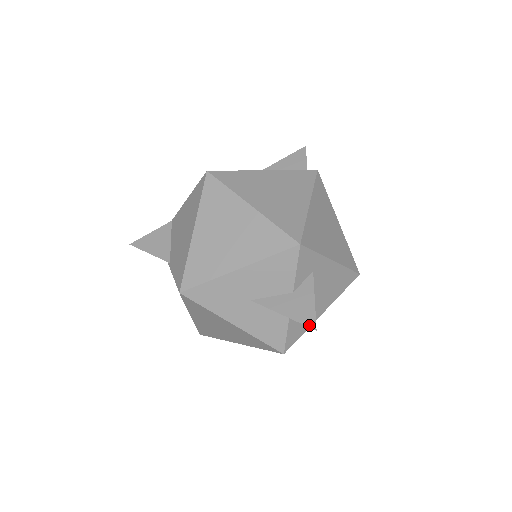
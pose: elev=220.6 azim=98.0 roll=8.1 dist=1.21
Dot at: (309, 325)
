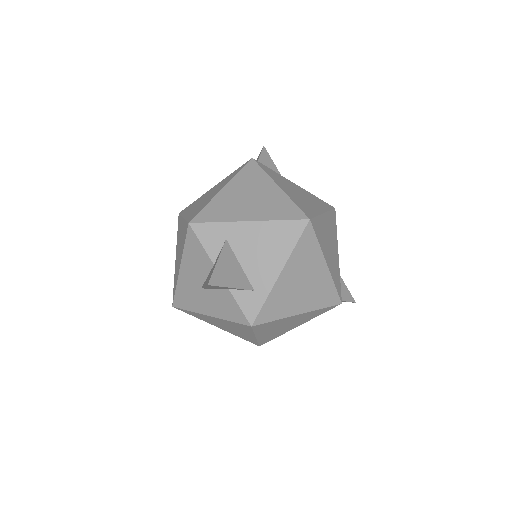
Dot at: (207, 284)
